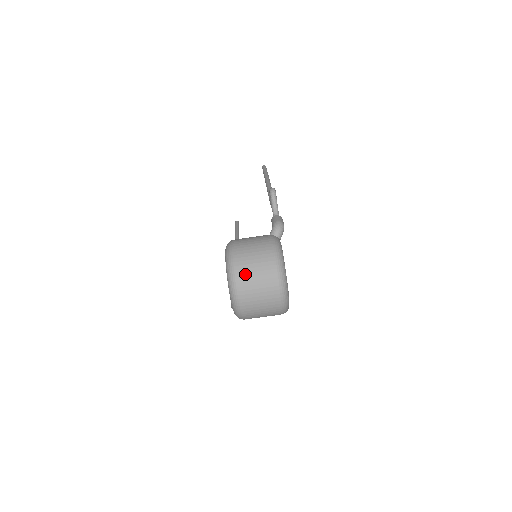
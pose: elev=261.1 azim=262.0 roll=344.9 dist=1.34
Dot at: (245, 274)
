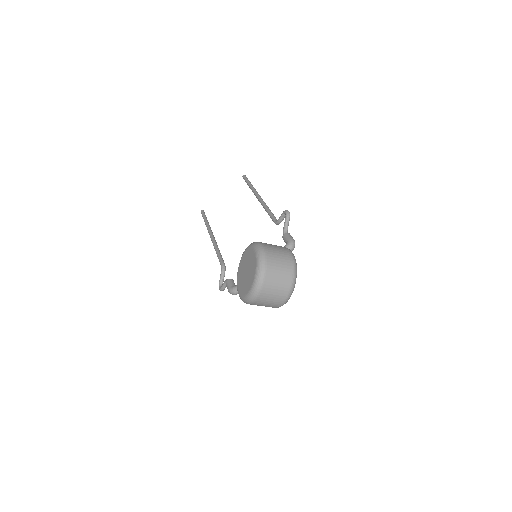
Dot at: (272, 273)
